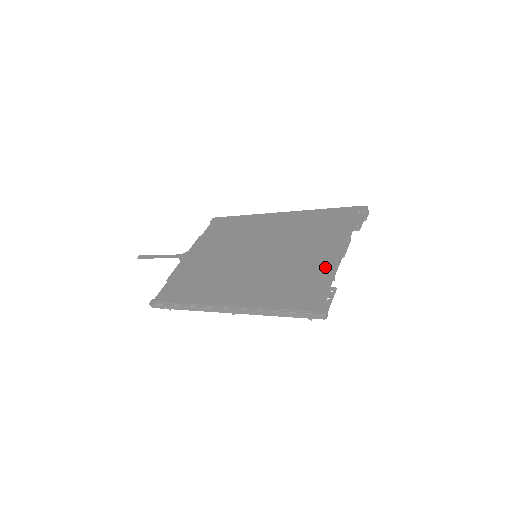
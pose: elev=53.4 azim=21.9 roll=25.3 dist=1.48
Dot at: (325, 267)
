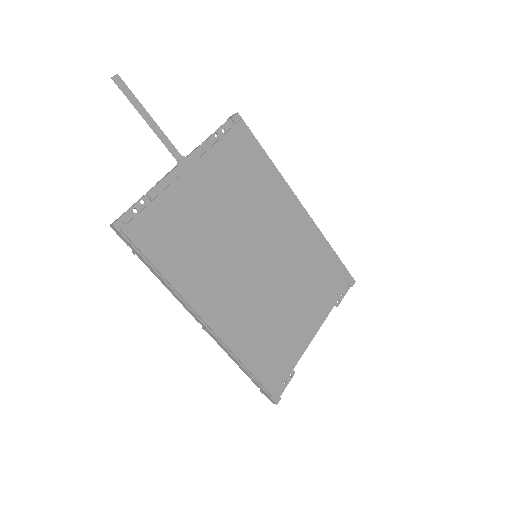
Dot at: (302, 344)
